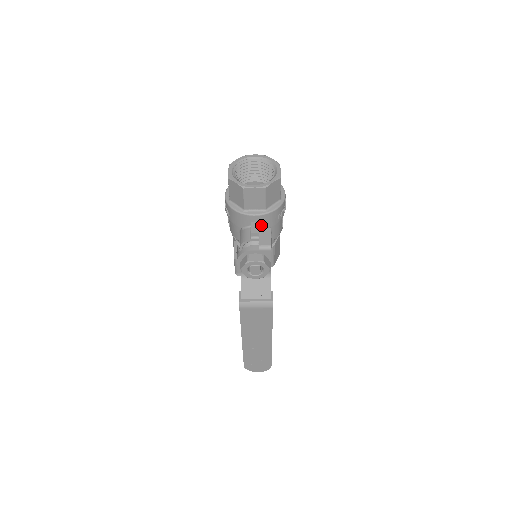
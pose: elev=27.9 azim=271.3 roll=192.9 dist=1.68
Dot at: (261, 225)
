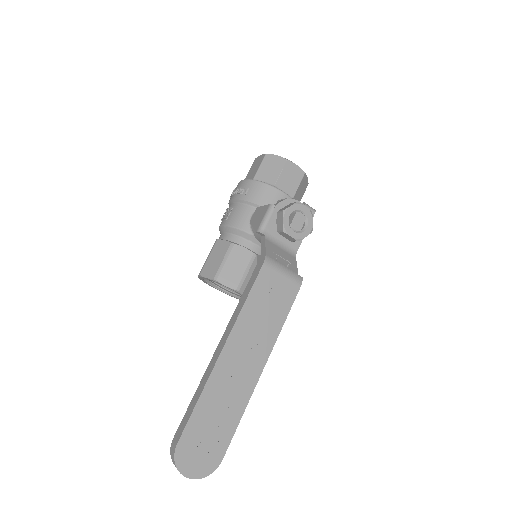
Dot at: occluded
